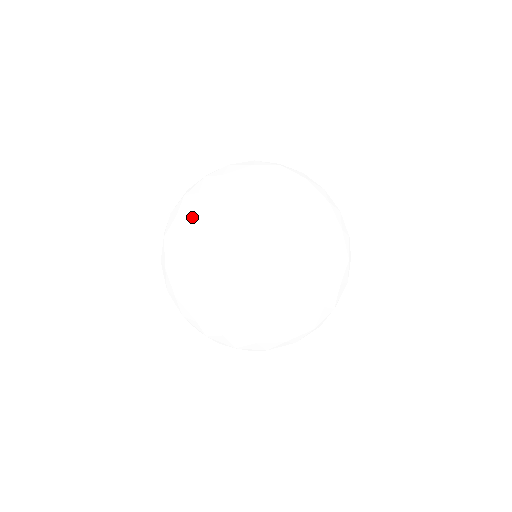
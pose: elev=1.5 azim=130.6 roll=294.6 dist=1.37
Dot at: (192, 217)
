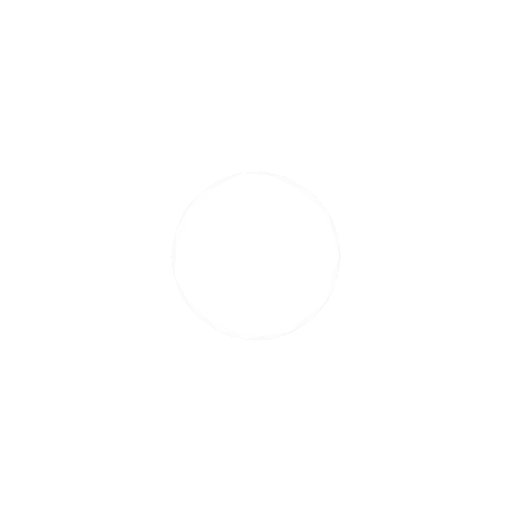
Dot at: (176, 250)
